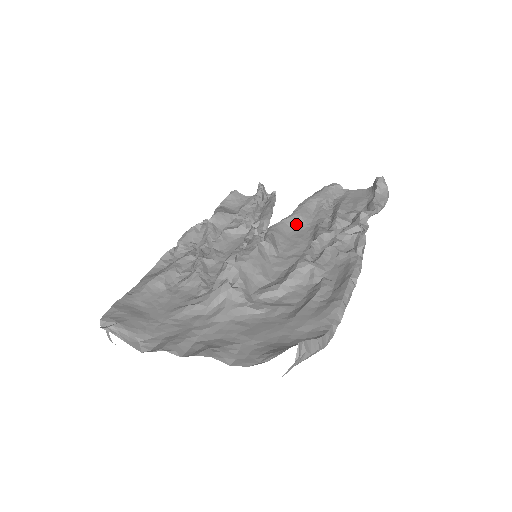
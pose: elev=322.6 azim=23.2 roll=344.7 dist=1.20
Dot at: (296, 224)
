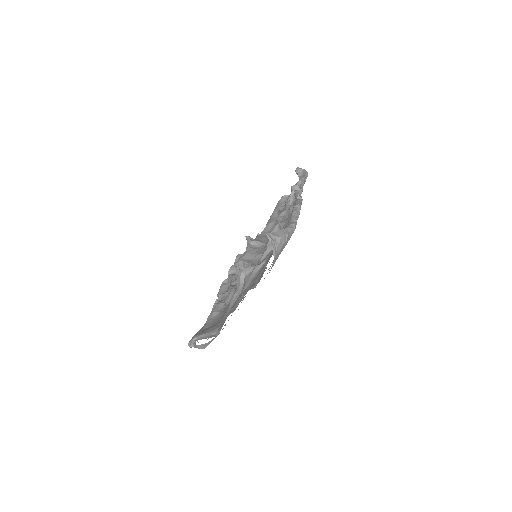
Dot at: (270, 228)
